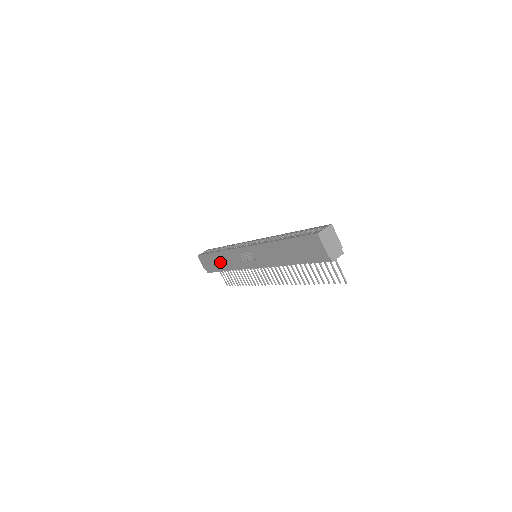
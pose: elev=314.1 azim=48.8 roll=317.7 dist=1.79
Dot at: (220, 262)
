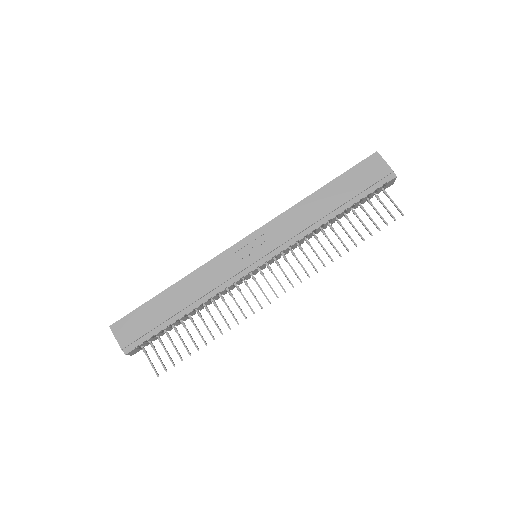
Dot at: (177, 300)
